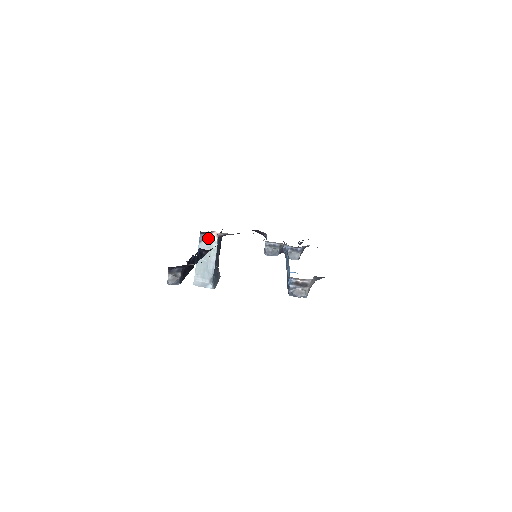
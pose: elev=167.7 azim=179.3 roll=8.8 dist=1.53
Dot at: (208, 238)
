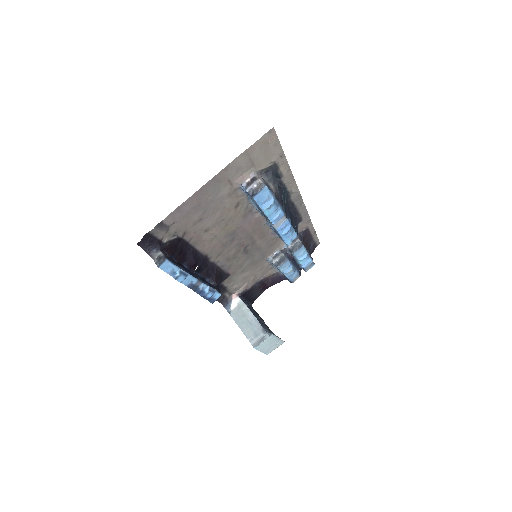
Dot at: (233, 304)
